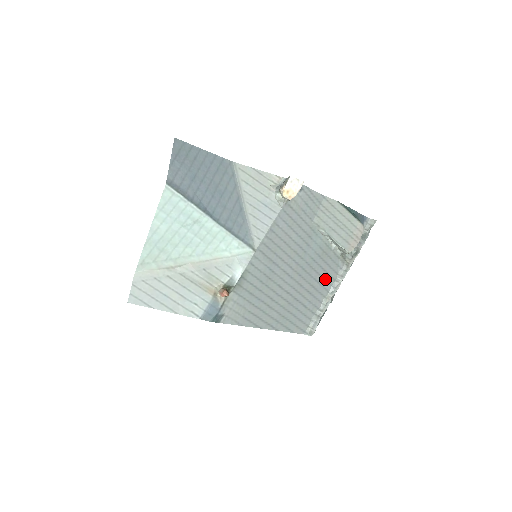
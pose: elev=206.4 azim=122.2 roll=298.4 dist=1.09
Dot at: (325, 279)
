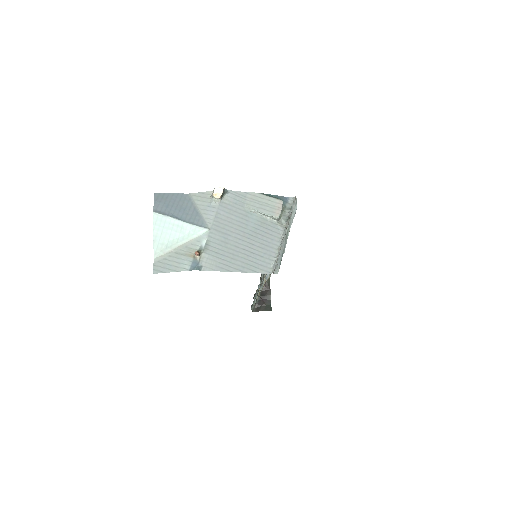
Dot at: (271, 238)
